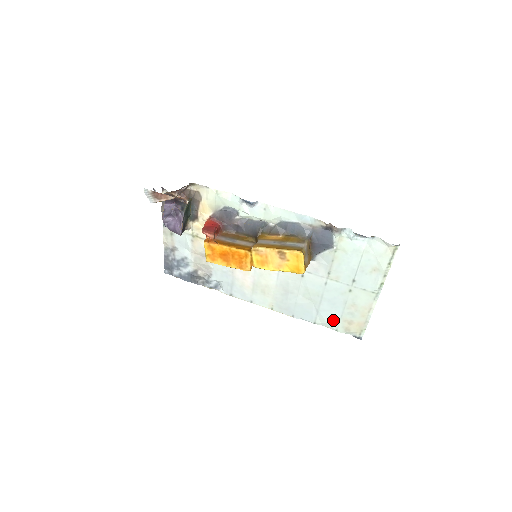
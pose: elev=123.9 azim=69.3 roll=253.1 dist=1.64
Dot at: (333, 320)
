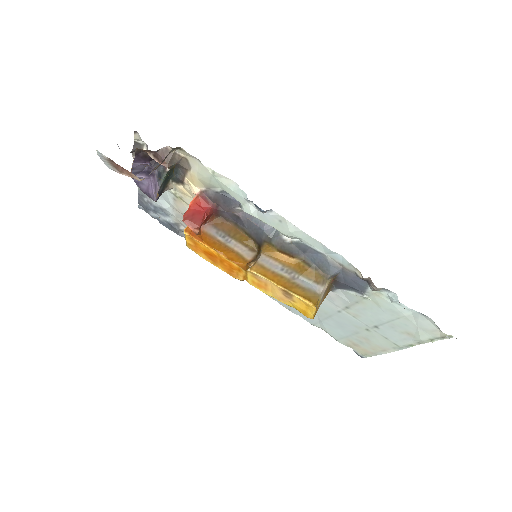
Dot at: (336, 334)
